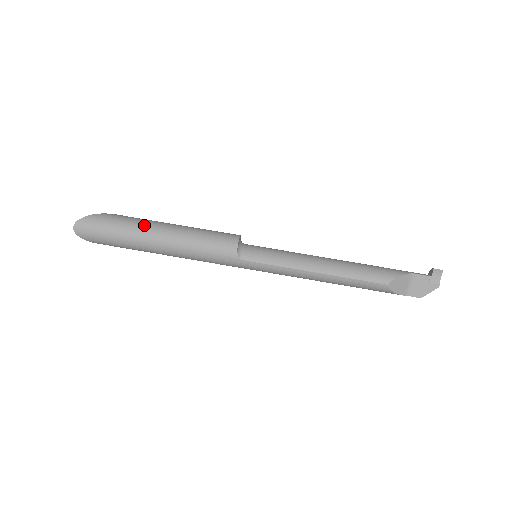
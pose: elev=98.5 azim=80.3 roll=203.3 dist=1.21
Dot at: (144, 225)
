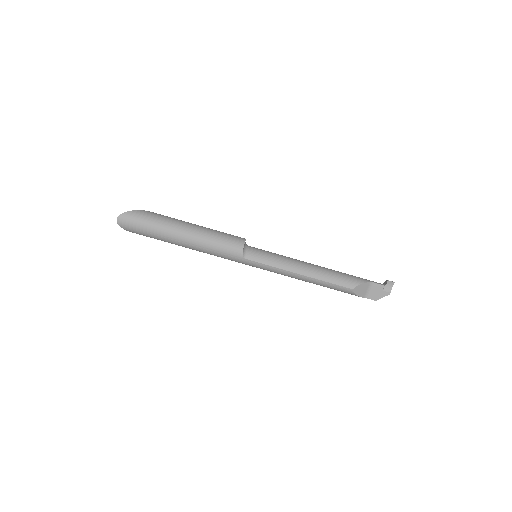
Dot at: (173, 223)
